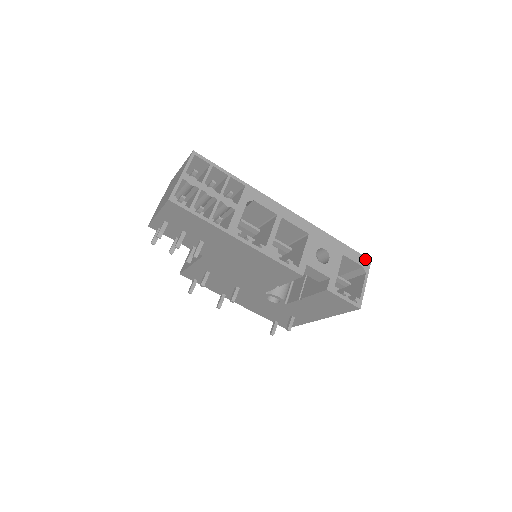
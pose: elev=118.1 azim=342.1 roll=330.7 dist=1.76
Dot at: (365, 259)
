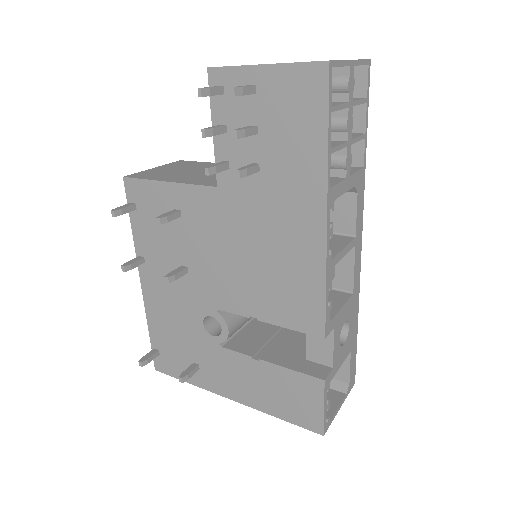
Dot at: (354, 376)
